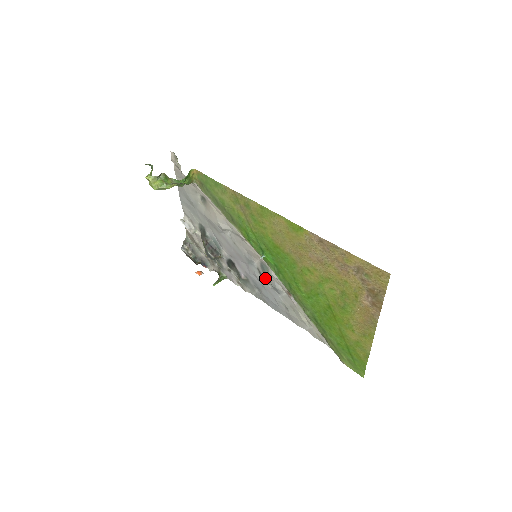
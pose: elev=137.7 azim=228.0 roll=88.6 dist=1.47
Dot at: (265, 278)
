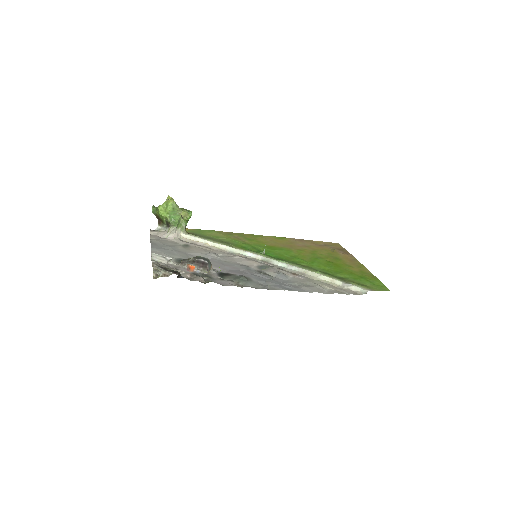
Dot at: (266, 274)
